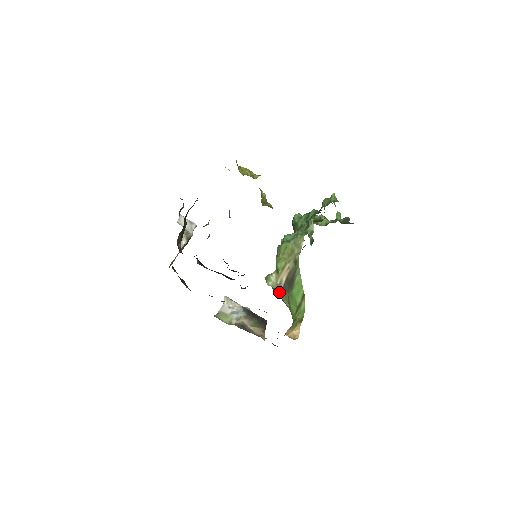
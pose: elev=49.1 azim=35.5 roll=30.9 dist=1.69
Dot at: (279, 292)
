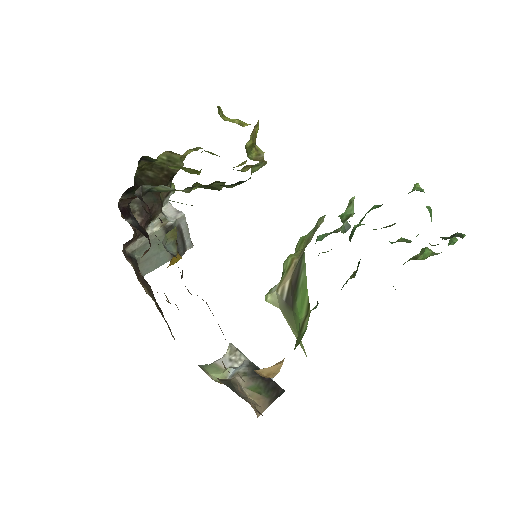
Dot at: (285, 316)
